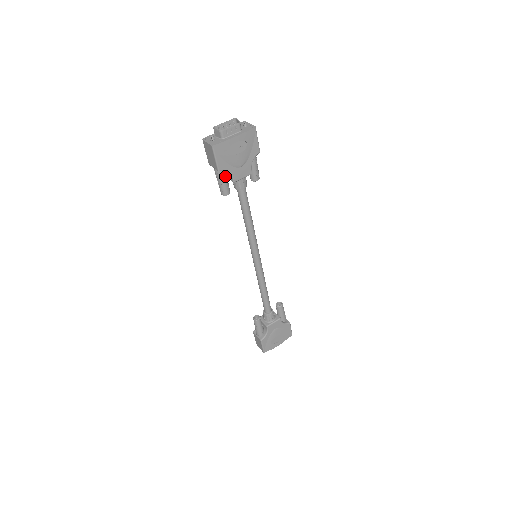
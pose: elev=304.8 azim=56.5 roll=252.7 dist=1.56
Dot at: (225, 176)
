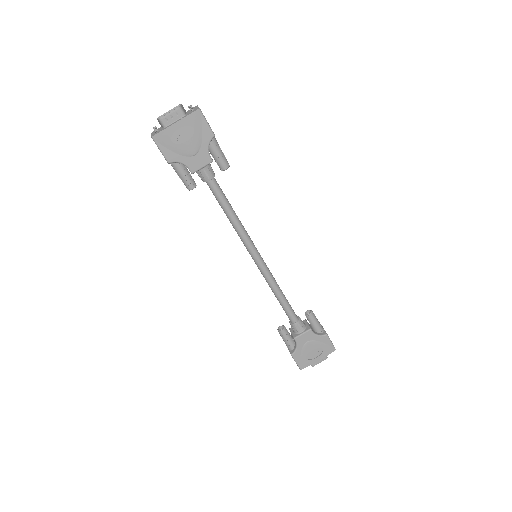
Dot at: (182, 168)
